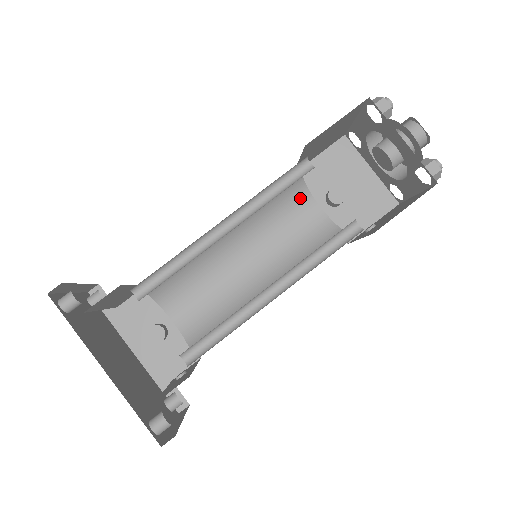
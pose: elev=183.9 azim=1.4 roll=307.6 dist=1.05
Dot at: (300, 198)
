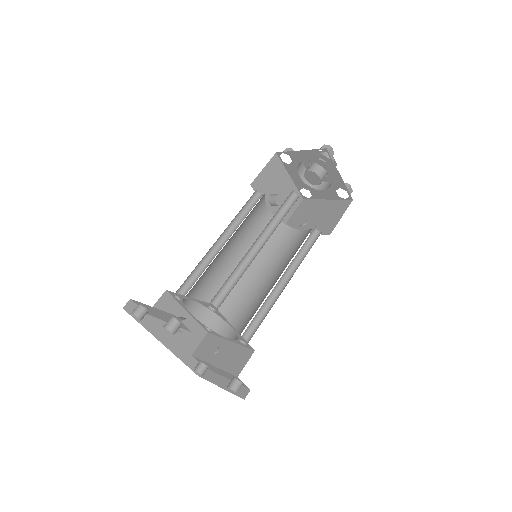
Dot at: (260, 204)
